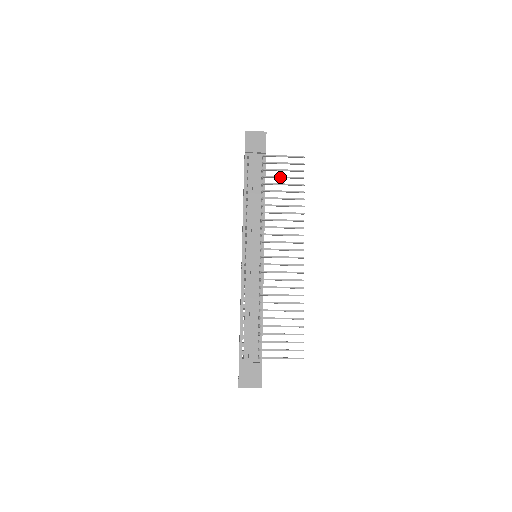
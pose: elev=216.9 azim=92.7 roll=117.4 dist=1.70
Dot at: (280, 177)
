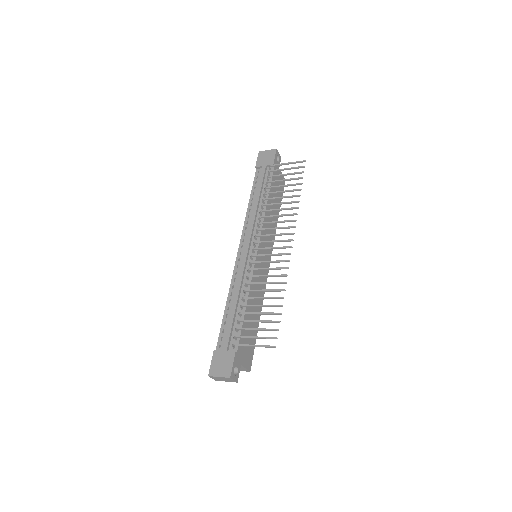
Dot at: (280, 180)
